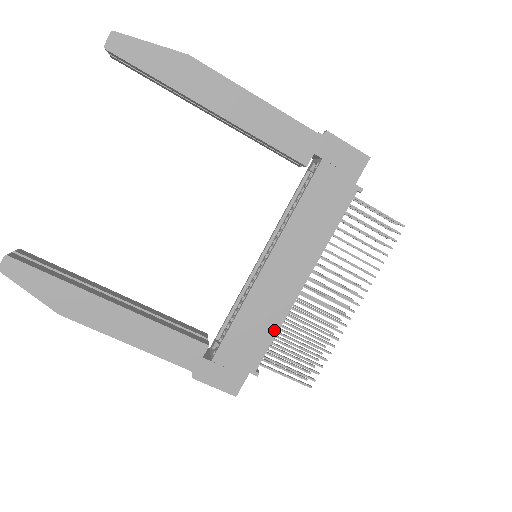
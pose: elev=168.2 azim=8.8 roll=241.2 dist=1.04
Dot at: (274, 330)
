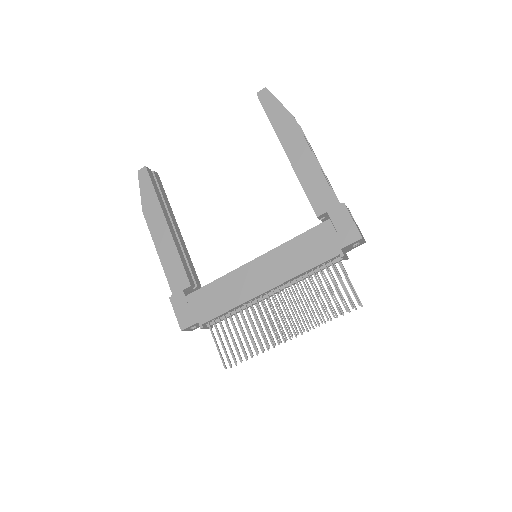
Dot at: (230, 306)
